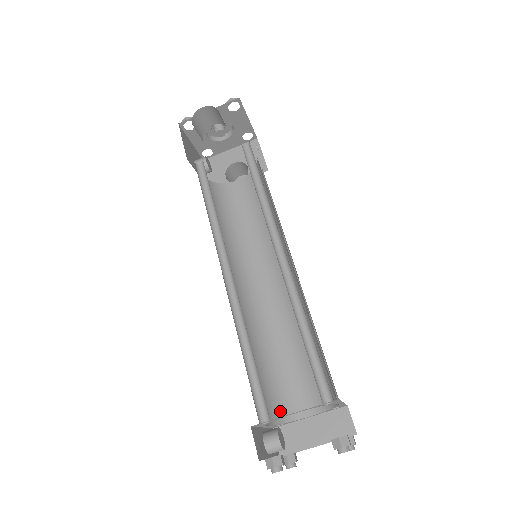
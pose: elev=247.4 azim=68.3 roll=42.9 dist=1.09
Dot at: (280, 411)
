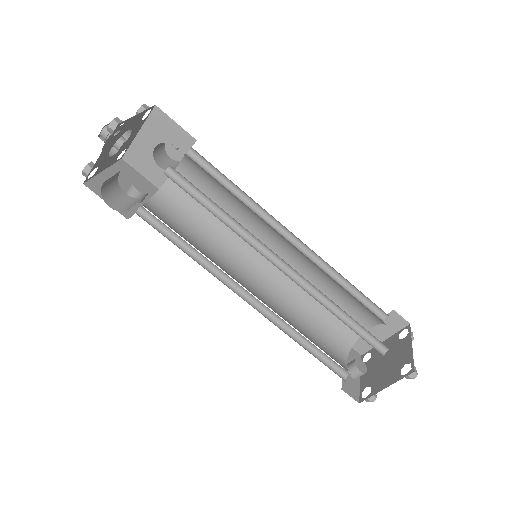
Dot at: (347, 339)
